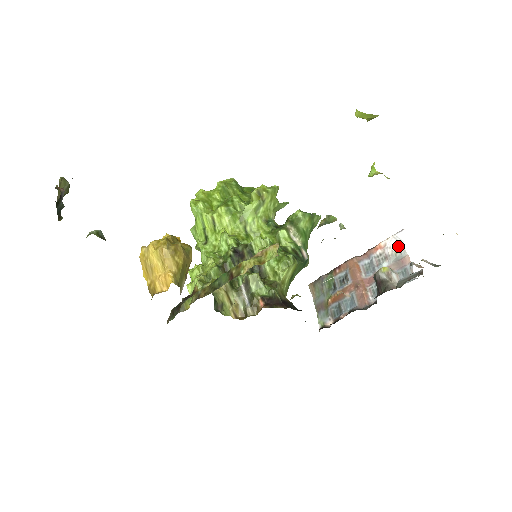
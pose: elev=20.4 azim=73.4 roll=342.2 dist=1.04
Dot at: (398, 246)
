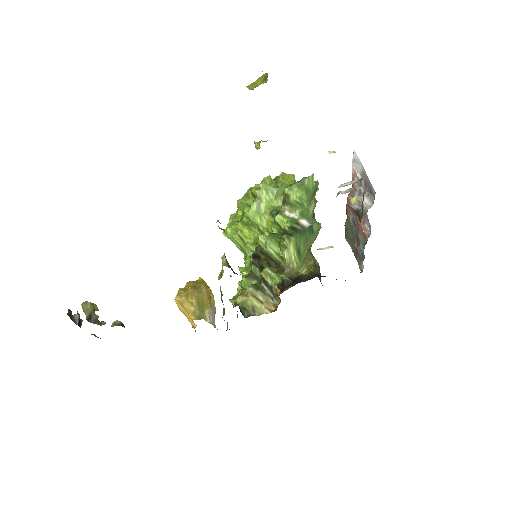
Dot at: (359, 167)
